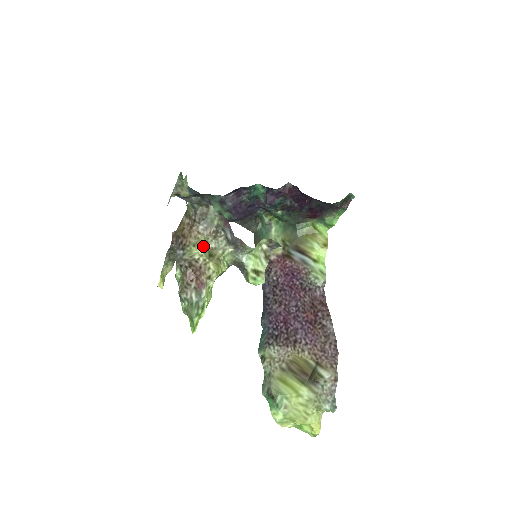
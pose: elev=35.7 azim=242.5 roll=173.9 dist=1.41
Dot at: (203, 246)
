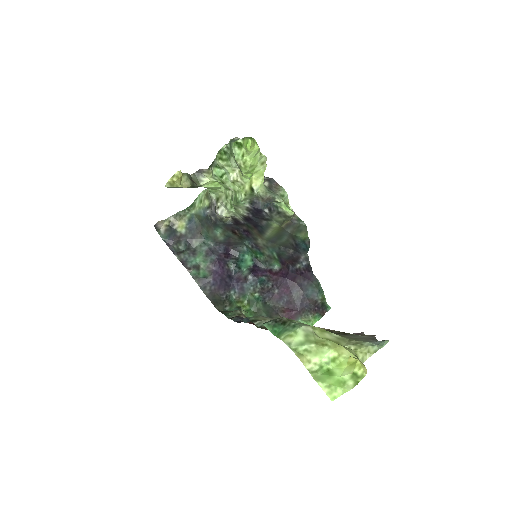
Dot at: occluded
